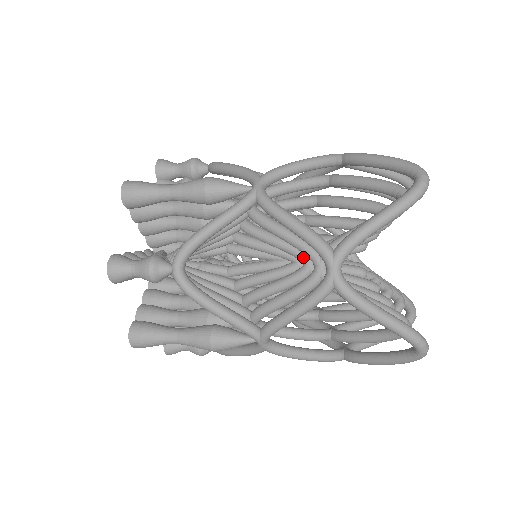
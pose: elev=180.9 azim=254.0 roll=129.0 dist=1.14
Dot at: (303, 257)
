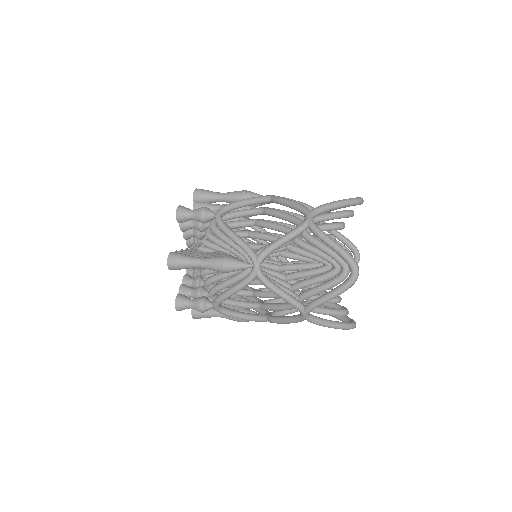
Dot at: occluded
